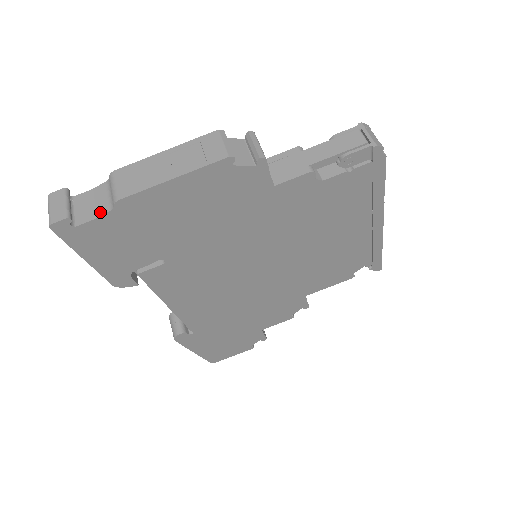
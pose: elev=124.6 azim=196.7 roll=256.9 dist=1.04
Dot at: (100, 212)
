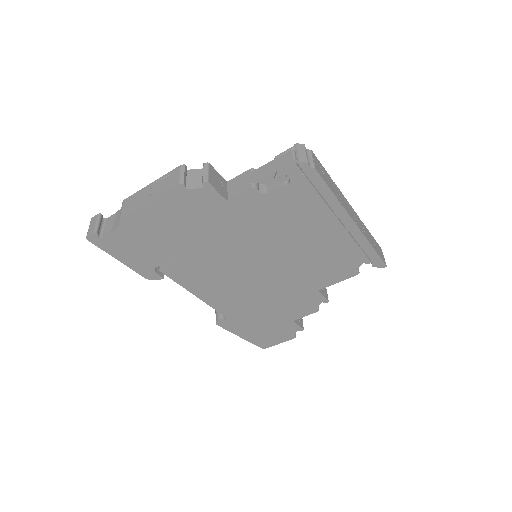
Dot at: (114, 228)
